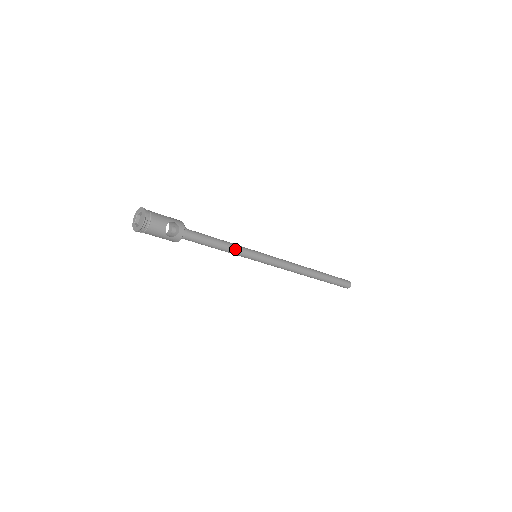
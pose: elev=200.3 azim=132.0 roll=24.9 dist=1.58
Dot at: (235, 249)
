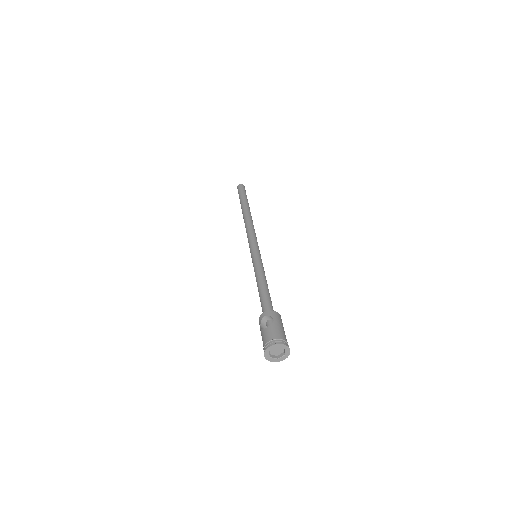
Dot at: occluded
